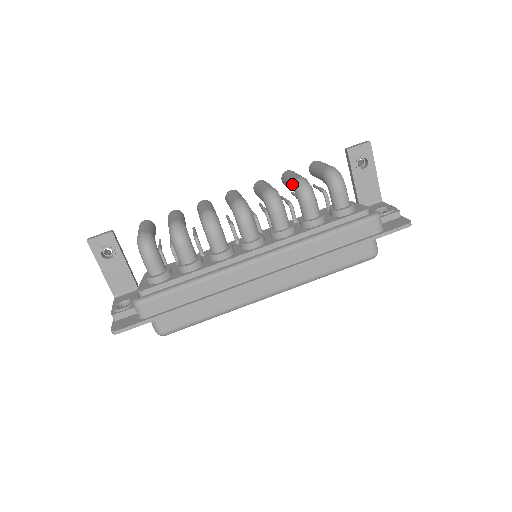
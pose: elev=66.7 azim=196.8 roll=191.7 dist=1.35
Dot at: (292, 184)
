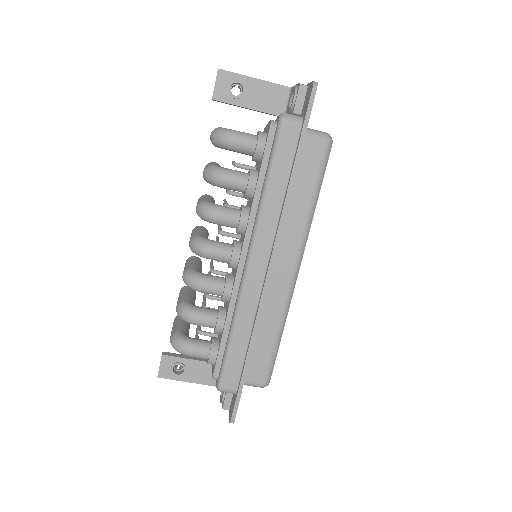
Dot at: occluded
